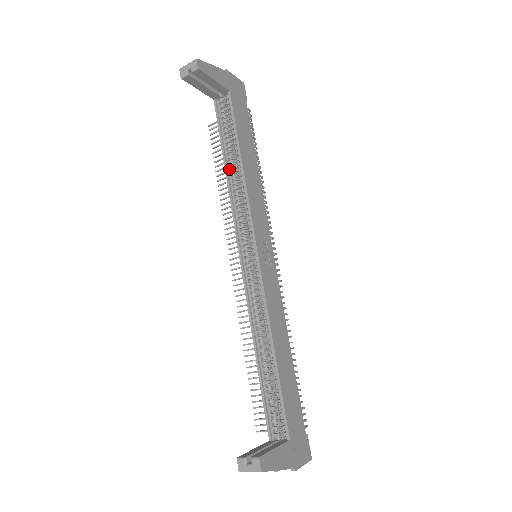
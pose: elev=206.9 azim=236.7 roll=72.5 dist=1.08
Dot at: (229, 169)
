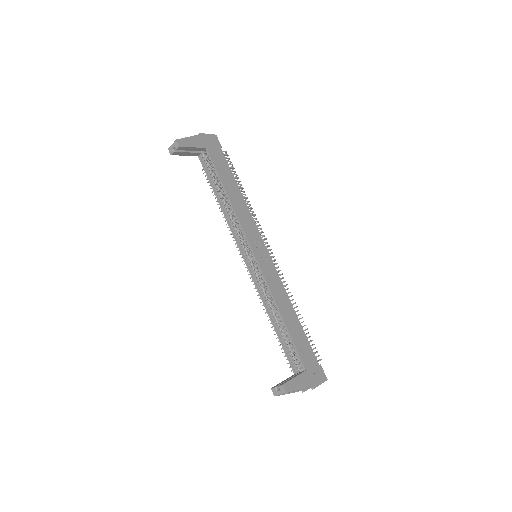
Dot at: (221, 202)
